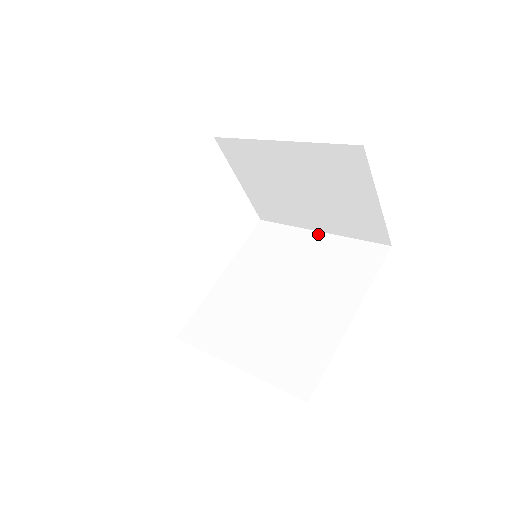
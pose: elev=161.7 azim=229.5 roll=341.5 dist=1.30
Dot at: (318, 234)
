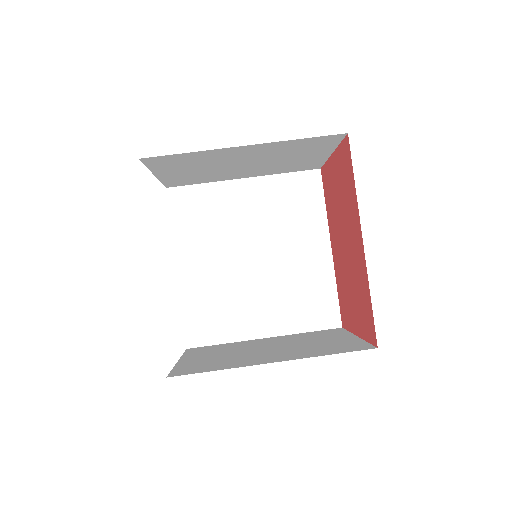
Dot at: (245, 182)
